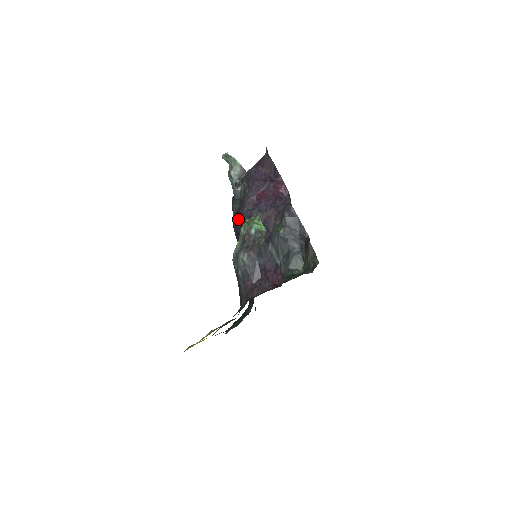
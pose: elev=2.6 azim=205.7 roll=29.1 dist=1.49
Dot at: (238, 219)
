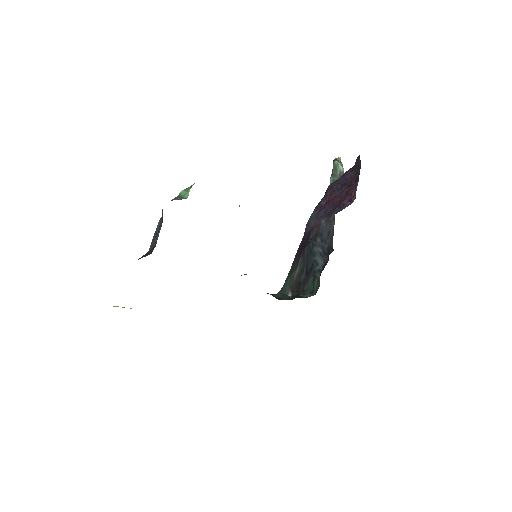
Dot at: occluded
